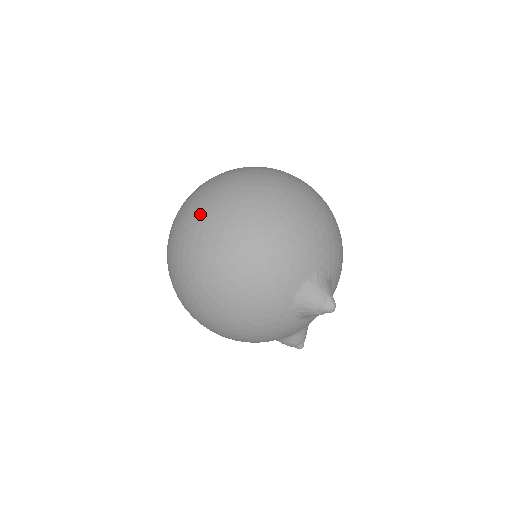
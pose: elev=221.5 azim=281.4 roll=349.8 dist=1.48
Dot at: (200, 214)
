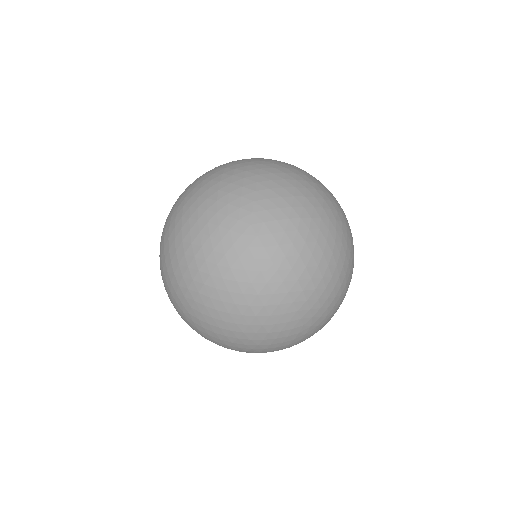
Dot at: (248, 344)
